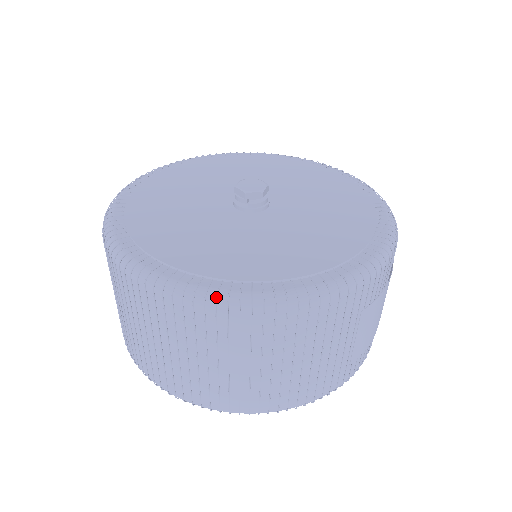
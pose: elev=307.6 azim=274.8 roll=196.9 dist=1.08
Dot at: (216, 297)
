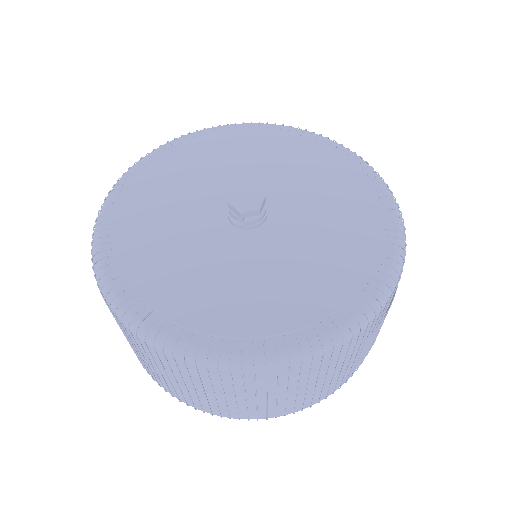
Dot at: (217, 360)
